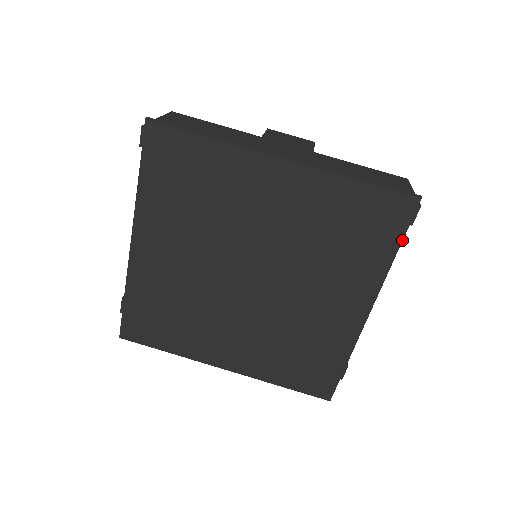
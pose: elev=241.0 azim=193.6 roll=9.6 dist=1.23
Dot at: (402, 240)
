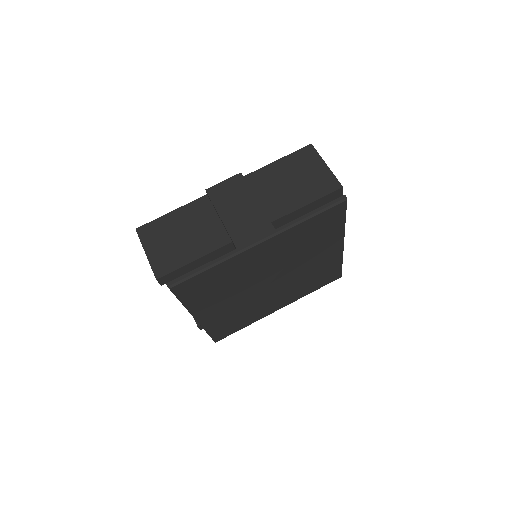
Dot at: occluded
